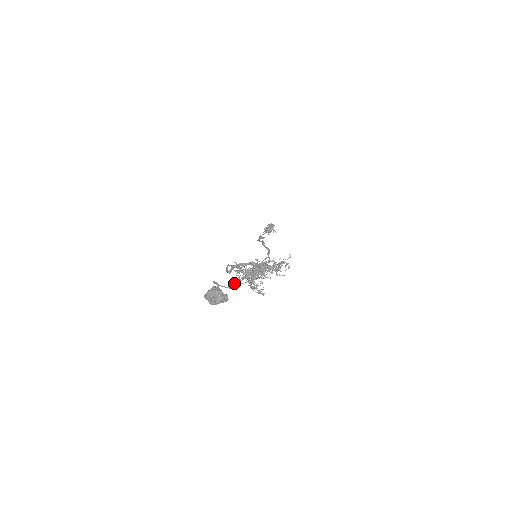
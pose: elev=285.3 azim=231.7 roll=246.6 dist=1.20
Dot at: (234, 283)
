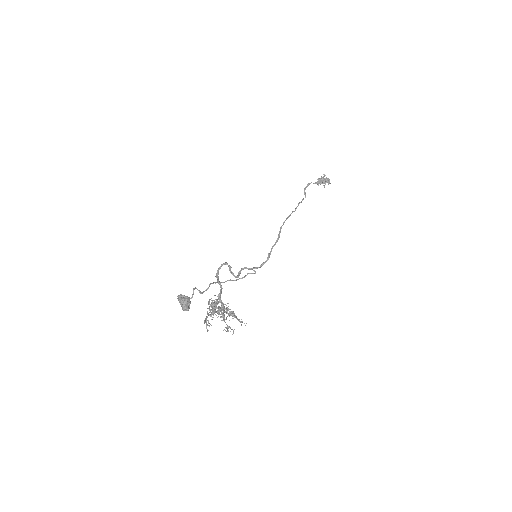
Dot at: (212, 283)
